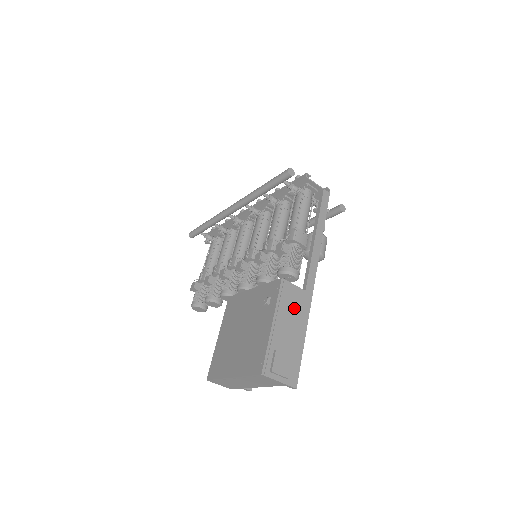
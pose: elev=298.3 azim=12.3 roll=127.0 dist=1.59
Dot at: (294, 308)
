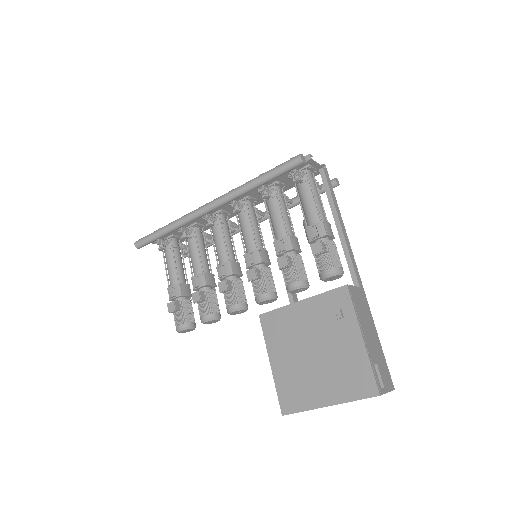
Dot at: (363, 311)
